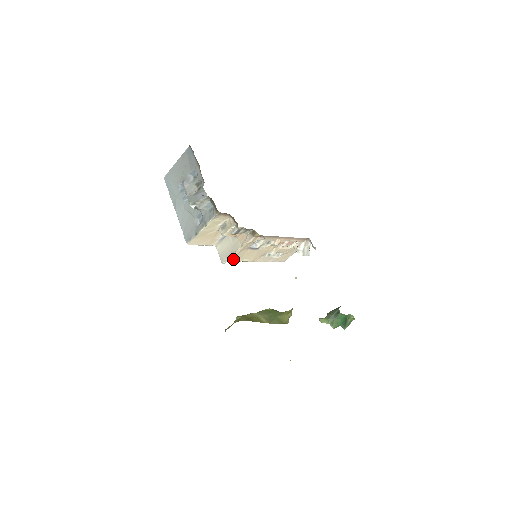
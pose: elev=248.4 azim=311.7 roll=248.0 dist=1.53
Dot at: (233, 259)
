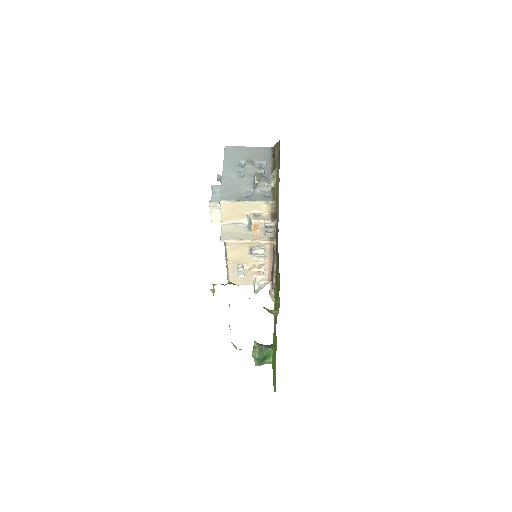
Dot at: (231, 244)
